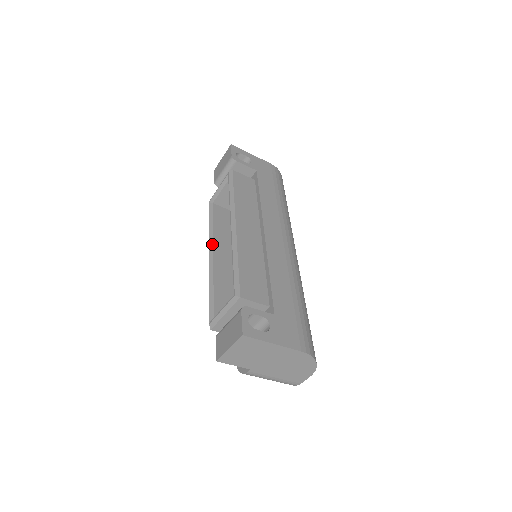
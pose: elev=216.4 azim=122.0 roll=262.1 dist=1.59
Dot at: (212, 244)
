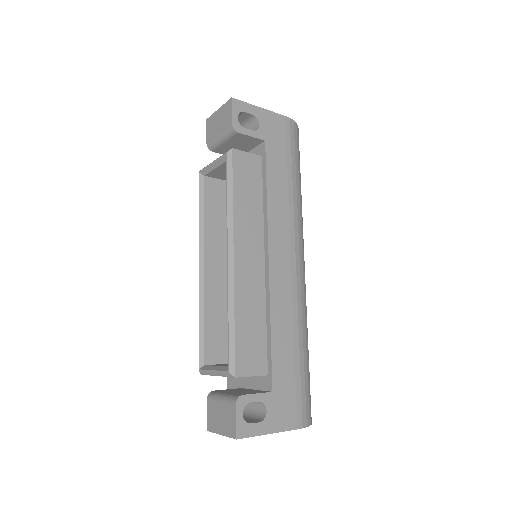
Dot at: (203, 250)
